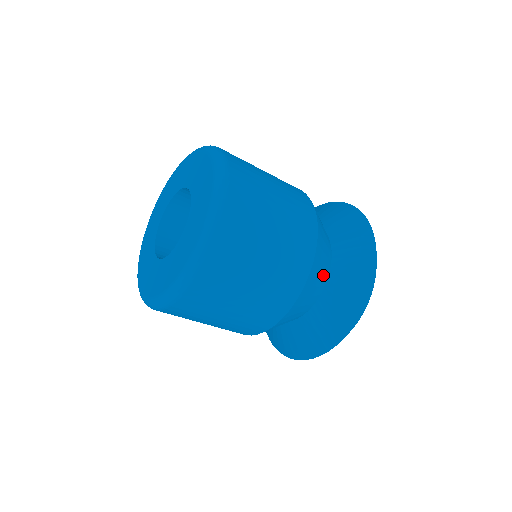
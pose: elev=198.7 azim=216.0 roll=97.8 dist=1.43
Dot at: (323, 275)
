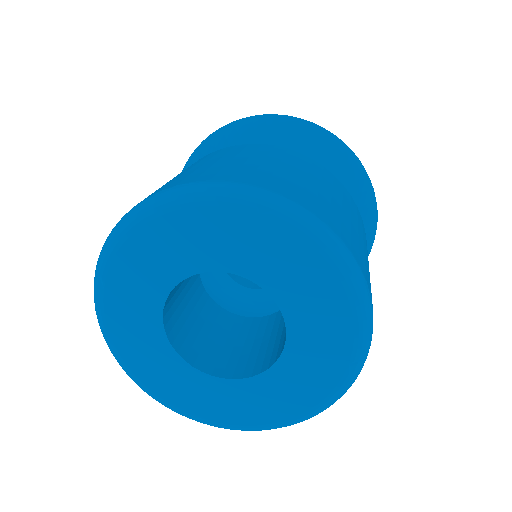
Dot at: occluded
